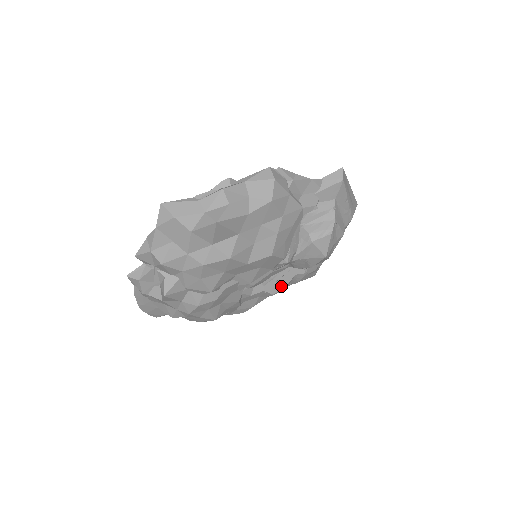
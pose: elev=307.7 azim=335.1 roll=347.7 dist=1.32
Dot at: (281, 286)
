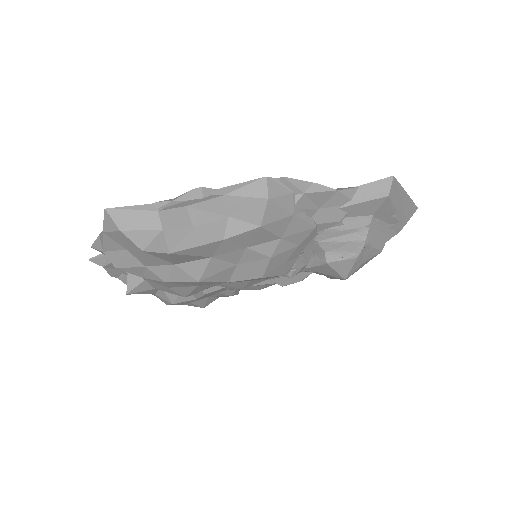
Dot at: (294, 280)
